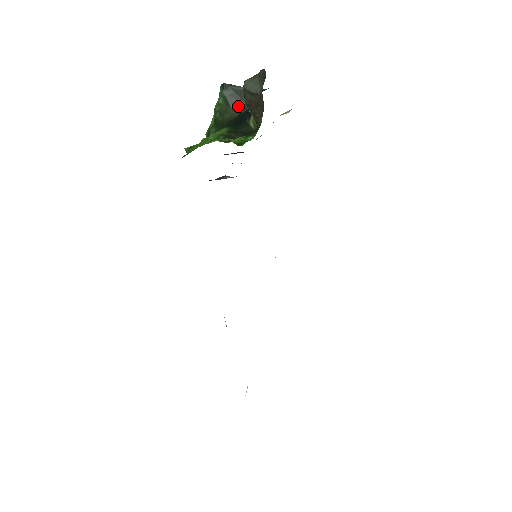
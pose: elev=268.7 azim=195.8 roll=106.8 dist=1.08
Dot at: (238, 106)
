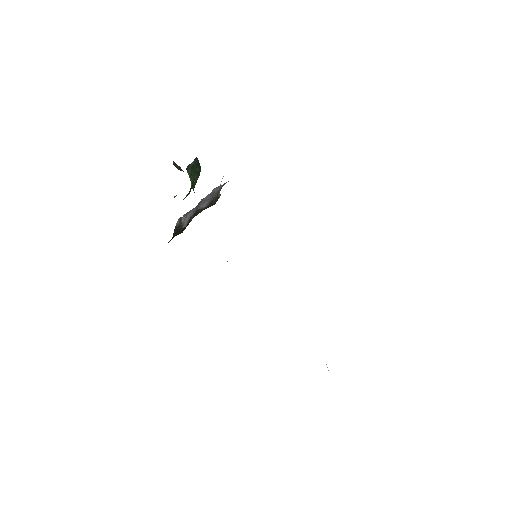
Dot at: (197, 174)
